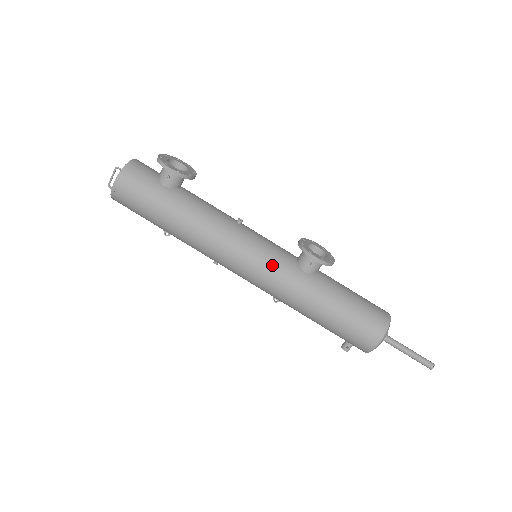
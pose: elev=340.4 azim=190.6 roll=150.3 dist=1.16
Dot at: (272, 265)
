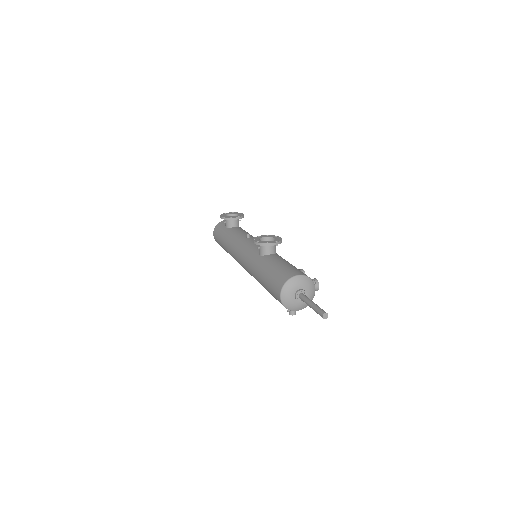
Dot at: (247, 255)
